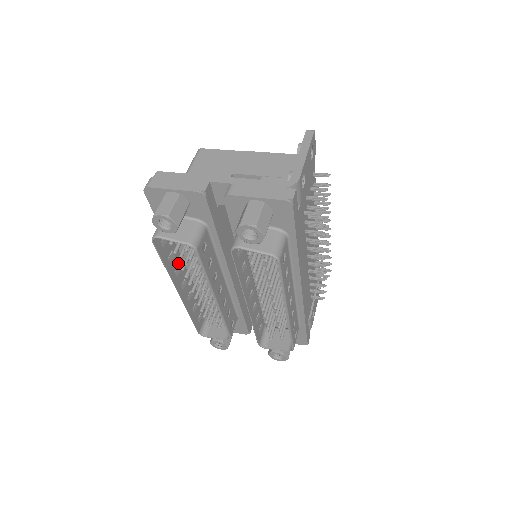
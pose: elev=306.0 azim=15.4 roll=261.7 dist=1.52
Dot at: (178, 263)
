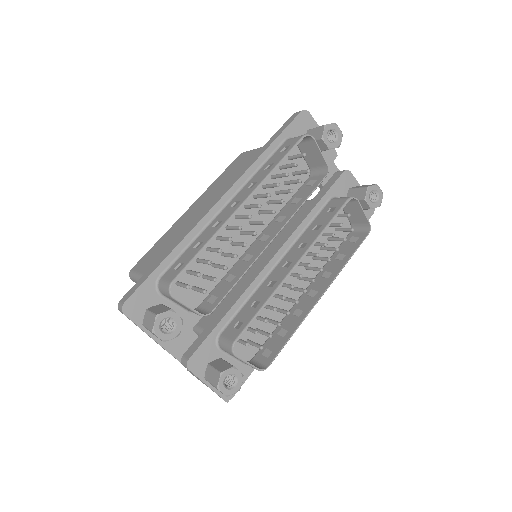
Dot at: (253, 183)
